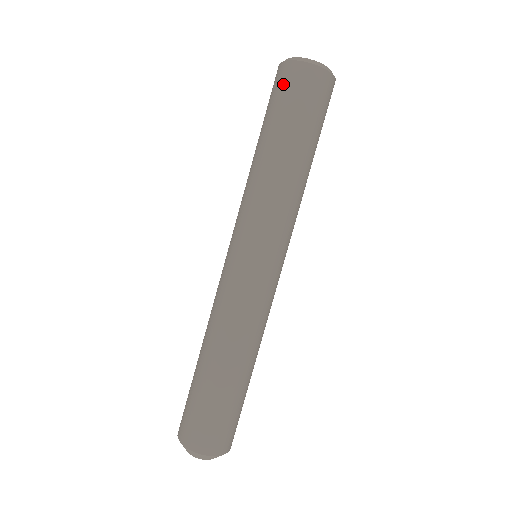
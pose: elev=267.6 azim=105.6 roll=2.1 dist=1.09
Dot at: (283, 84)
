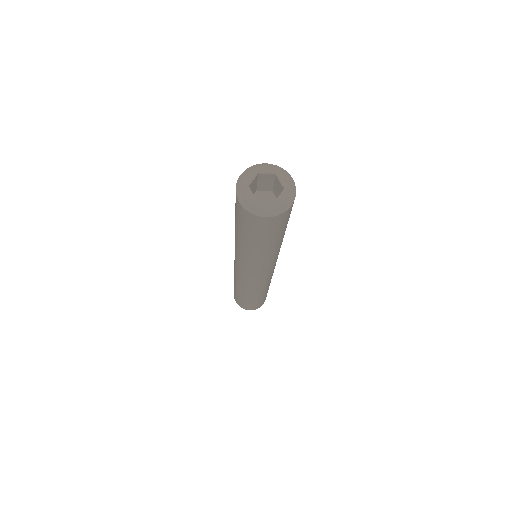
Dot at: (244, 219)
